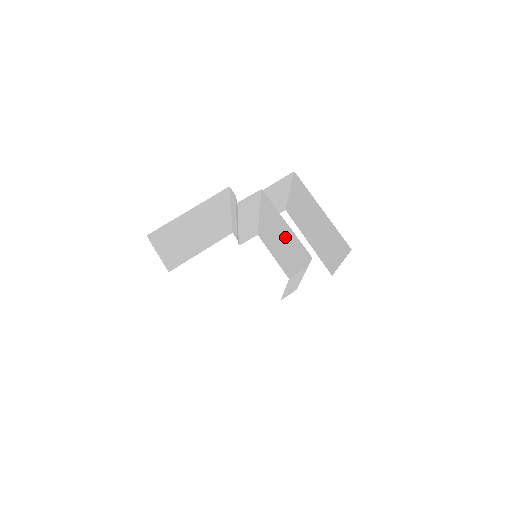
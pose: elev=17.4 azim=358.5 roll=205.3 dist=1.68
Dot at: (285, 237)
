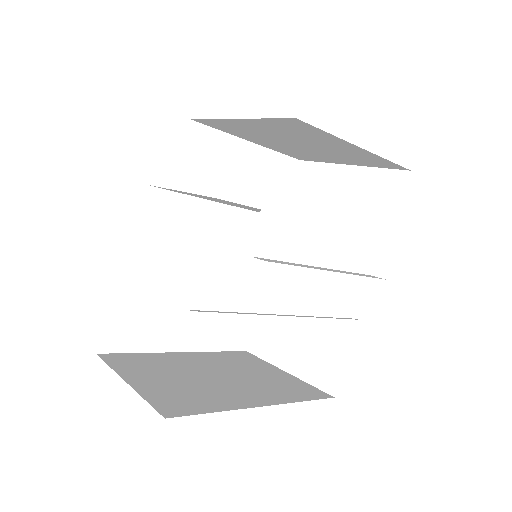
Dot at: occluded
